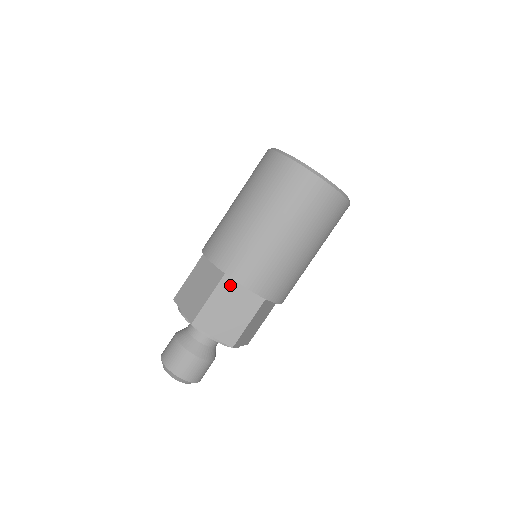
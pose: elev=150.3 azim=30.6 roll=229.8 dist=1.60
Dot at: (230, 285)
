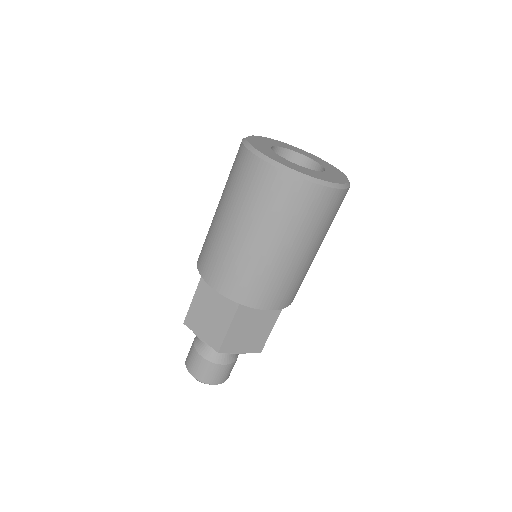
Dot at: (247, 309)
